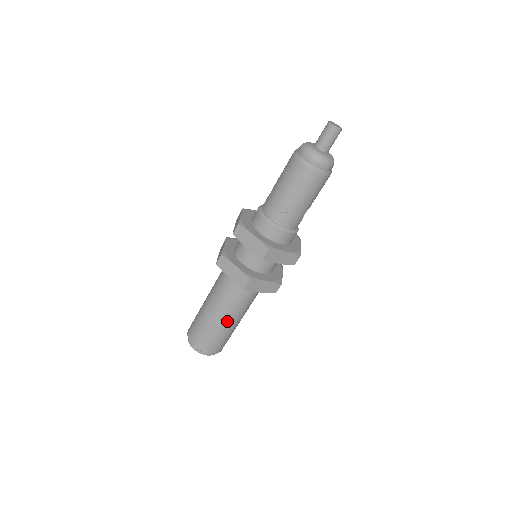
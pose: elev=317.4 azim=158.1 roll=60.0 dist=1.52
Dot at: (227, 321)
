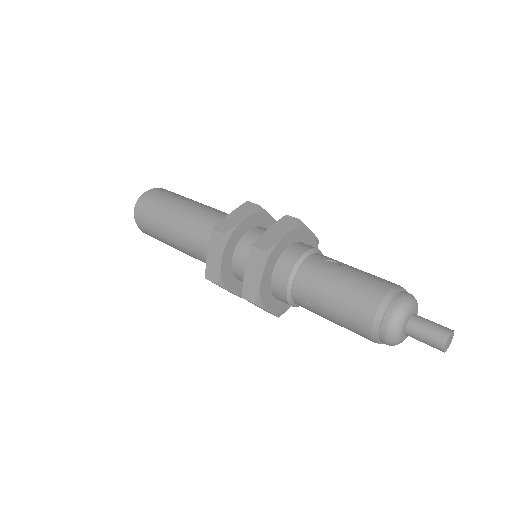
Dot at: (176, 247)
